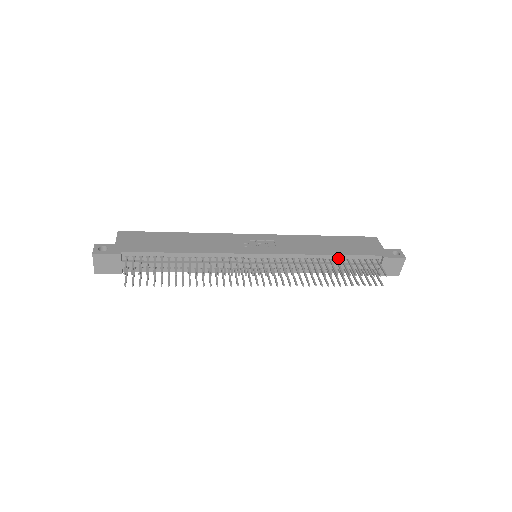
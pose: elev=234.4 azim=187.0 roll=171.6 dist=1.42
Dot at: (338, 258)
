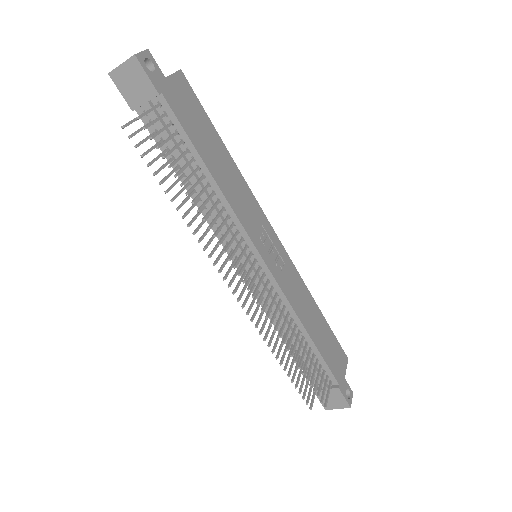
Dot at: (310, 344)
